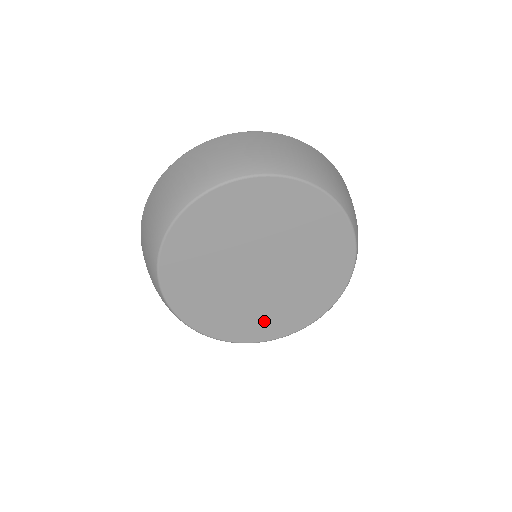
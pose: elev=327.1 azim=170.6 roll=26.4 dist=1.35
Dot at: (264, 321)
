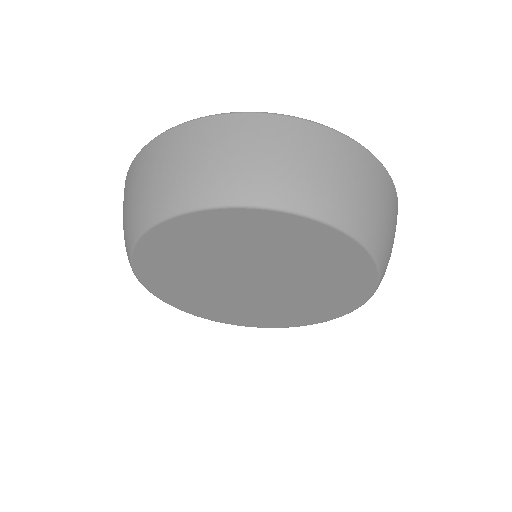
Dot at: (214, 308)
